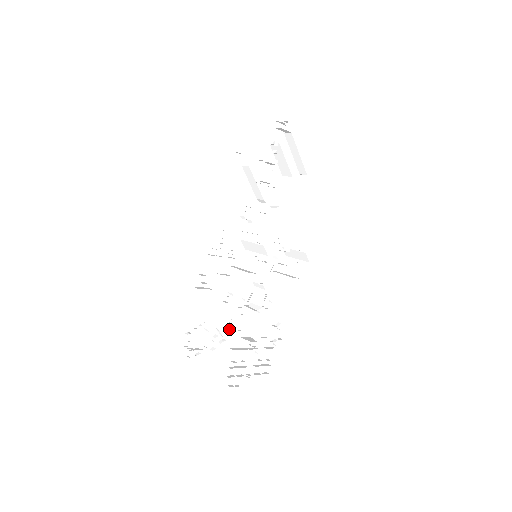
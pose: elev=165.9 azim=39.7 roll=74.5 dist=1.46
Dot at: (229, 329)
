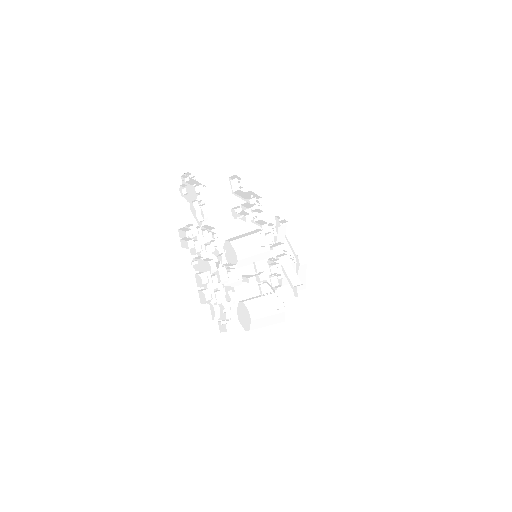
Dot at: occluded
